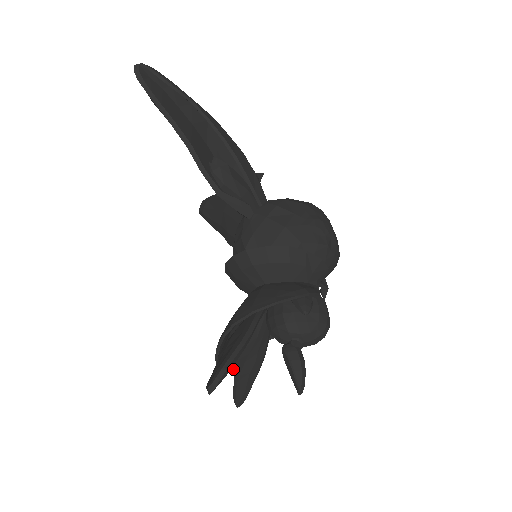
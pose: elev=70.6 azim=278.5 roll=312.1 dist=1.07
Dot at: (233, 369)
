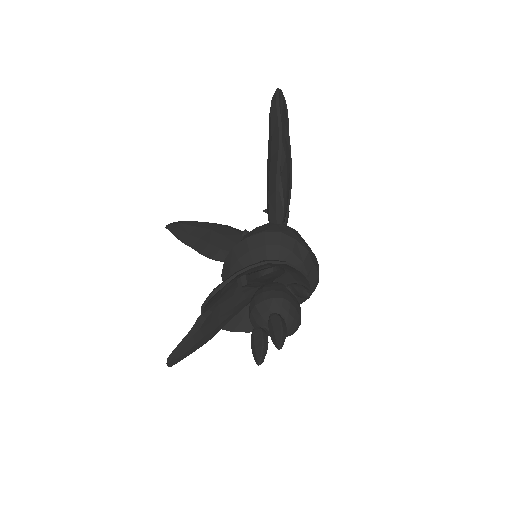
Dot at: (202, 319)
